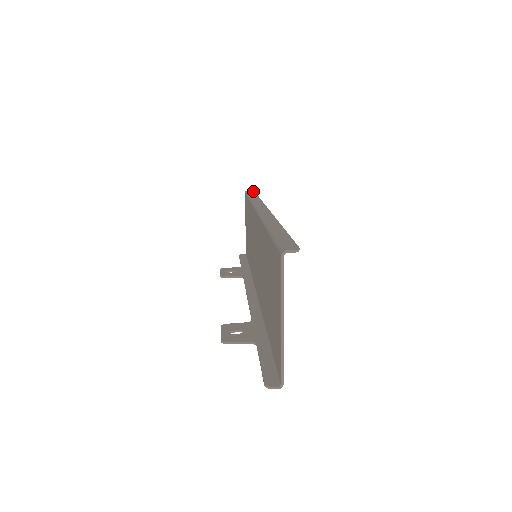
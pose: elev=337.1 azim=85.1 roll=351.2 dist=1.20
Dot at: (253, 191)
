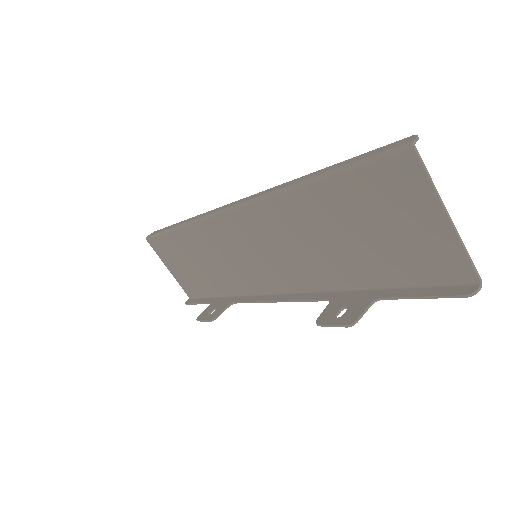
Dot at: (156, 231)
